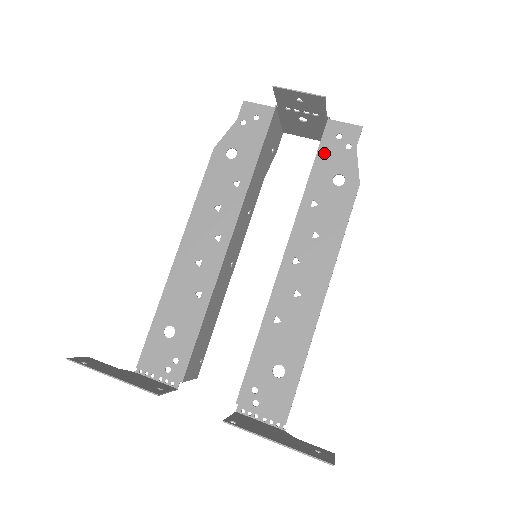
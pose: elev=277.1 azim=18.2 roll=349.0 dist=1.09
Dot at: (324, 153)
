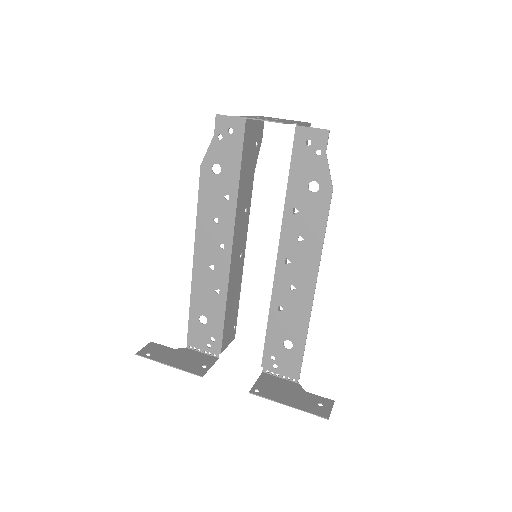
Dot at: (297, 161)
